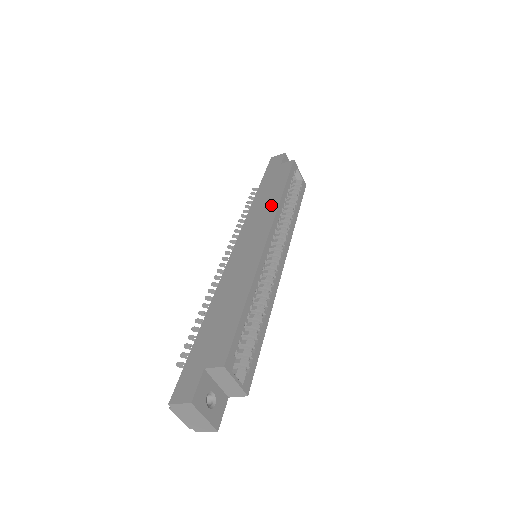
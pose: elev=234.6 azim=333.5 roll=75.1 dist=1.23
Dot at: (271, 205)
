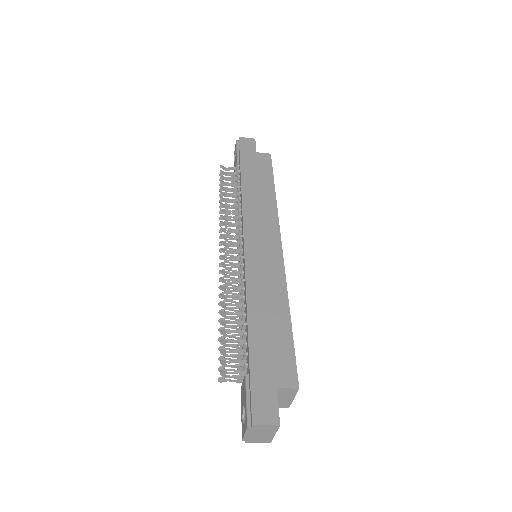
Dot at: (268, 205)
